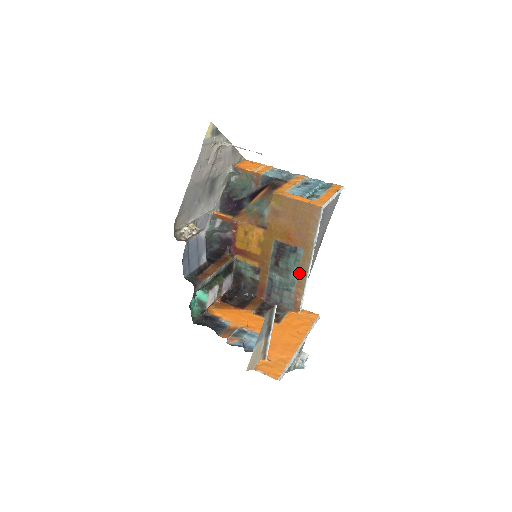
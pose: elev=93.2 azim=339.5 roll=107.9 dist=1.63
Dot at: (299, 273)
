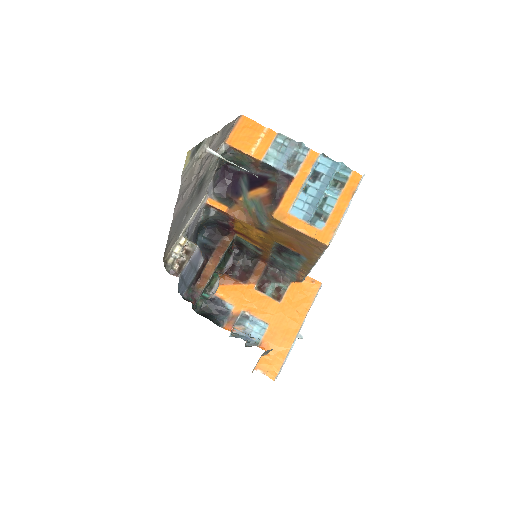
Dot at: (302, 267)
